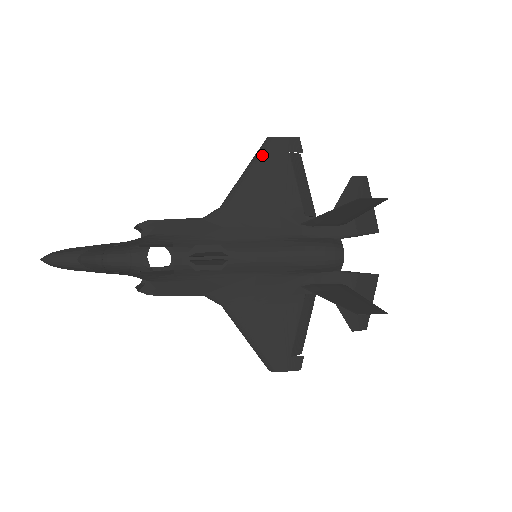
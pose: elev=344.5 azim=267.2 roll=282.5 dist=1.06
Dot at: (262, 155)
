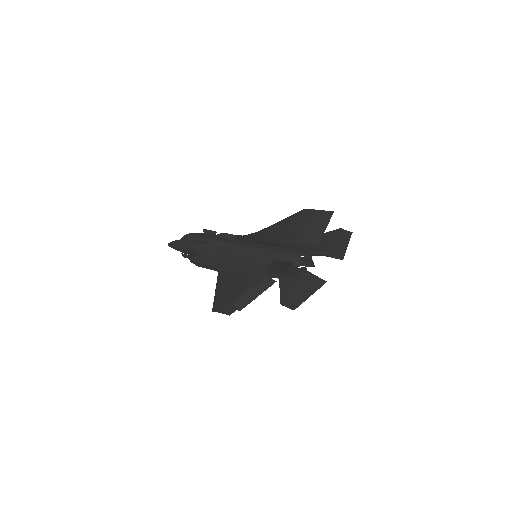
Dot at: (293, 215)
